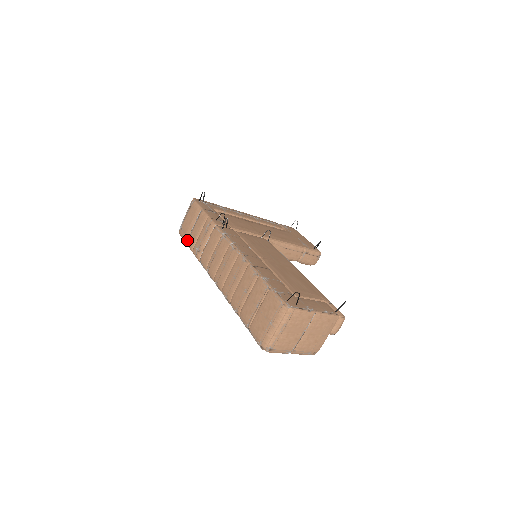
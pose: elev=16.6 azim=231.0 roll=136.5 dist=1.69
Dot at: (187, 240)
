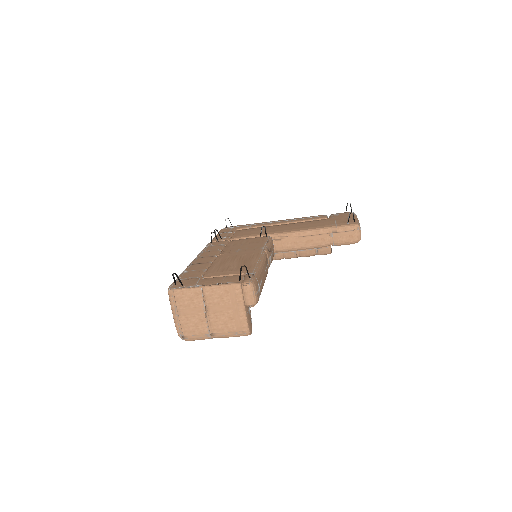
Dot at: occluded
